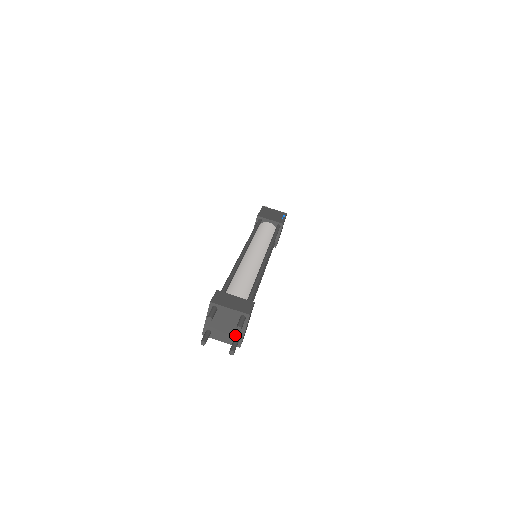
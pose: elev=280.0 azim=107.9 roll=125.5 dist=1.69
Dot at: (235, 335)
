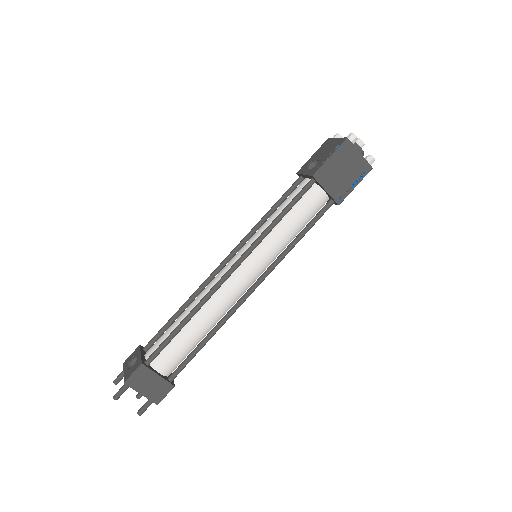
Dot at: occluded
